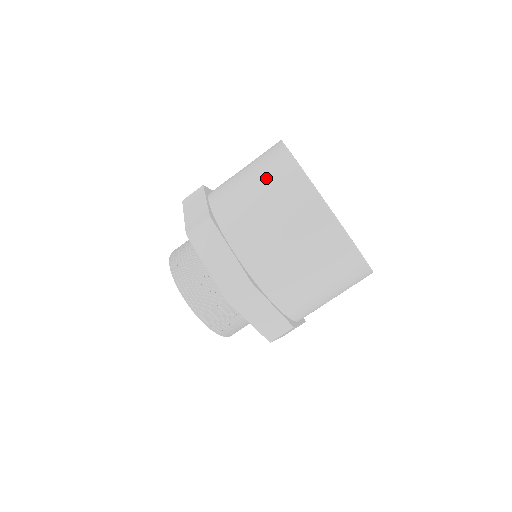
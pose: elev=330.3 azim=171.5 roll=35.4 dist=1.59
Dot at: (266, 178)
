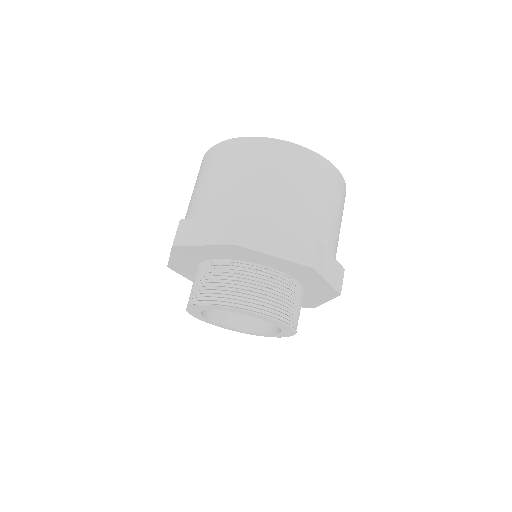
Dot at: occluded
